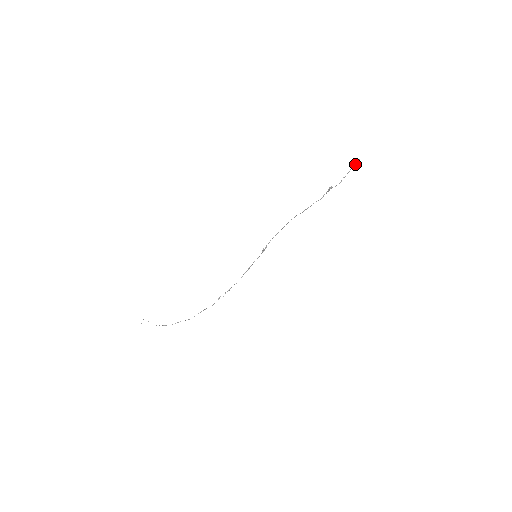
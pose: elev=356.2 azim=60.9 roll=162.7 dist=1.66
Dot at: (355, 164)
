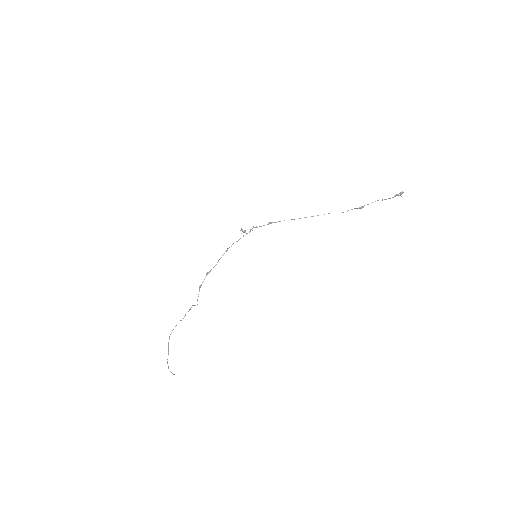
Dot at: (398, 195)
